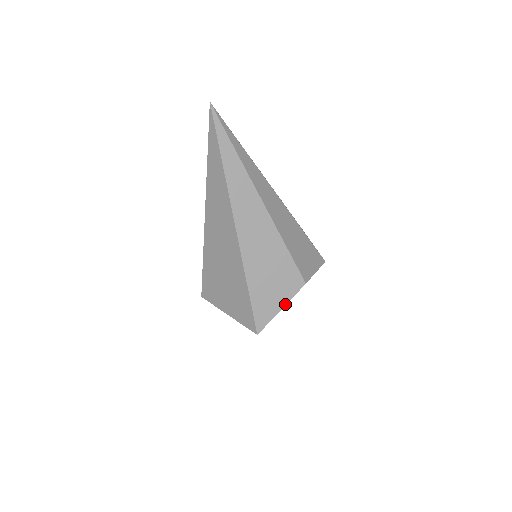
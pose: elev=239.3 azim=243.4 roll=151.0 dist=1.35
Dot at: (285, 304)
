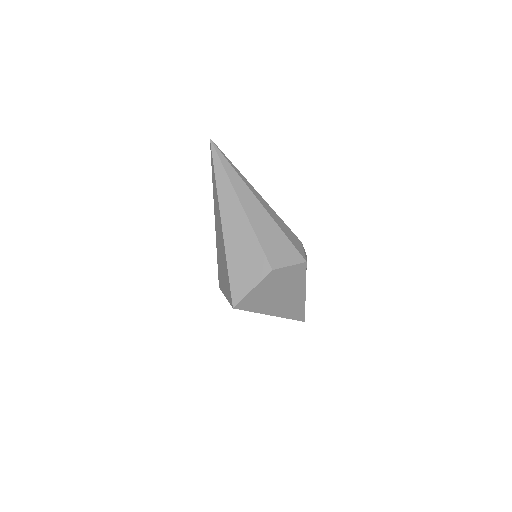
Dot at: (255, 285)
